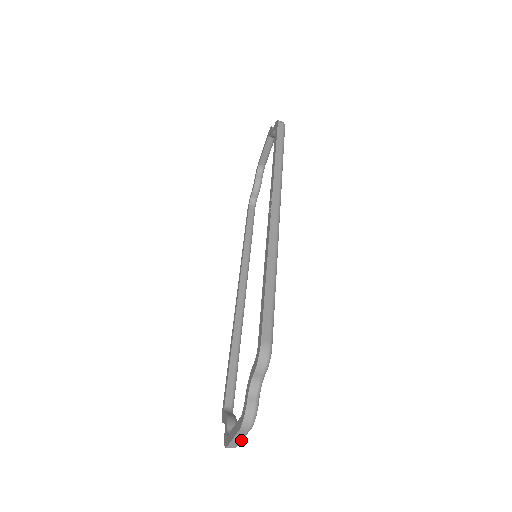
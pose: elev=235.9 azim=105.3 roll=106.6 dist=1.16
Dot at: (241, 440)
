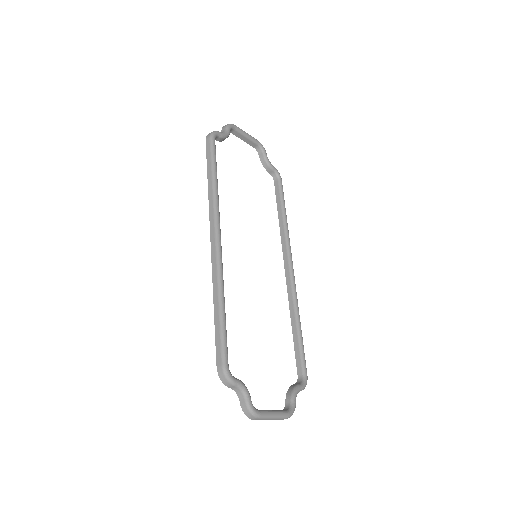
Dot at: (276, 418)
